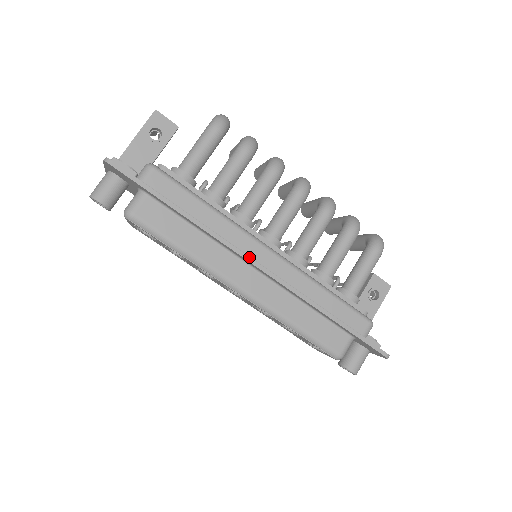
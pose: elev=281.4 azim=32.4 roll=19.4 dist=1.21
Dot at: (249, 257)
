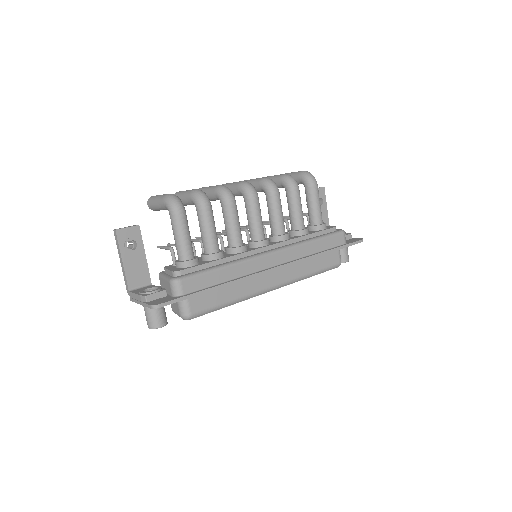
Dot at: (268, 270)
